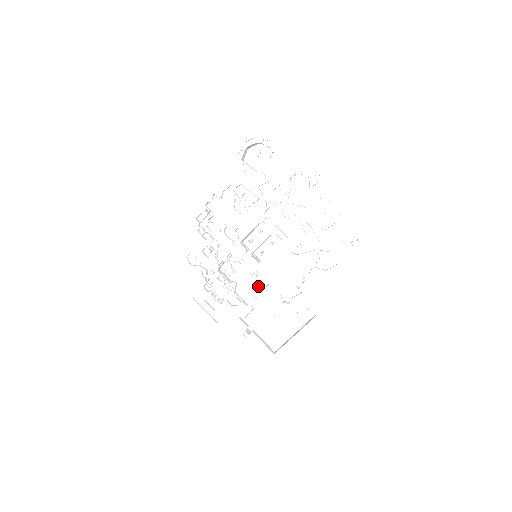
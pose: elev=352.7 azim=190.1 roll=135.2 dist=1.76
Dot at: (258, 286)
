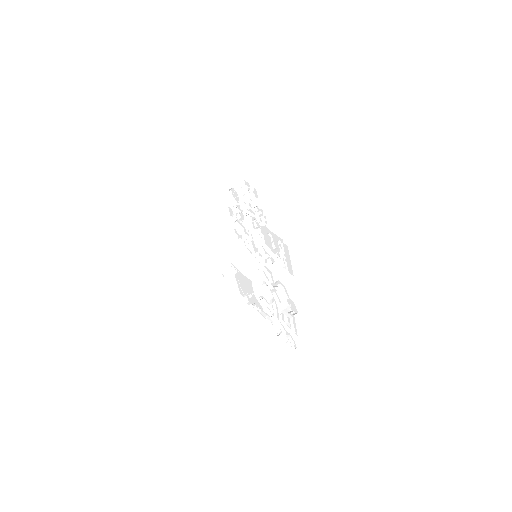
Dot at: occluded
